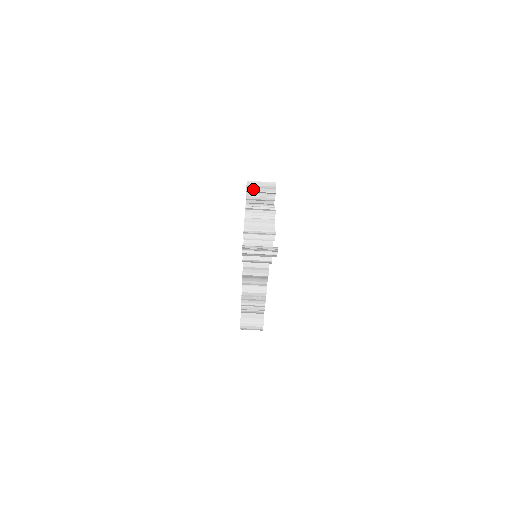
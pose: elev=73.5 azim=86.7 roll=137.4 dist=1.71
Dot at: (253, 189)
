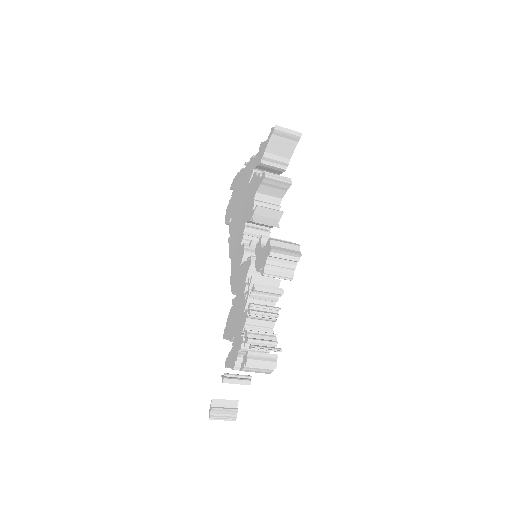
Dot at: (248, 371)
